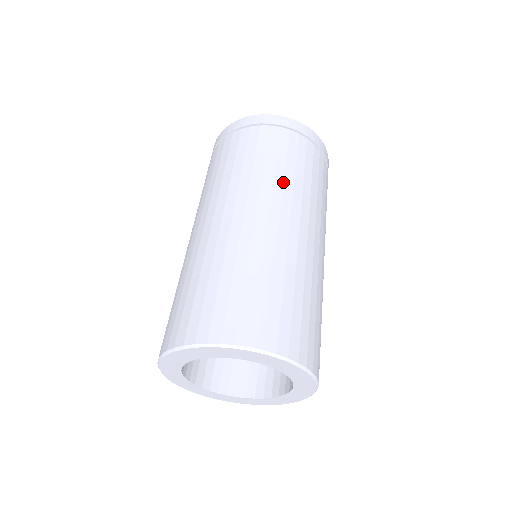
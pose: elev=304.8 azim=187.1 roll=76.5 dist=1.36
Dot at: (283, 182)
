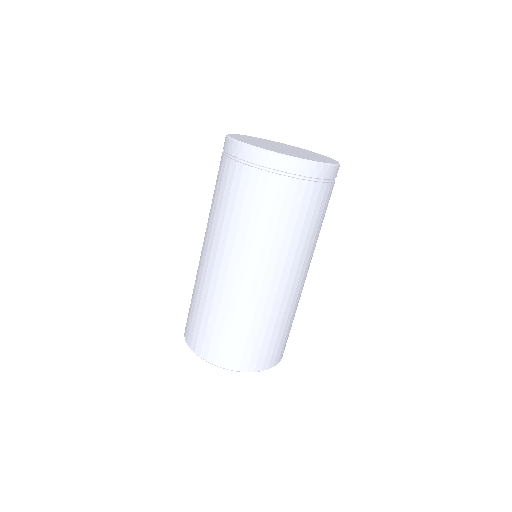
Dot at: (253, 239)
